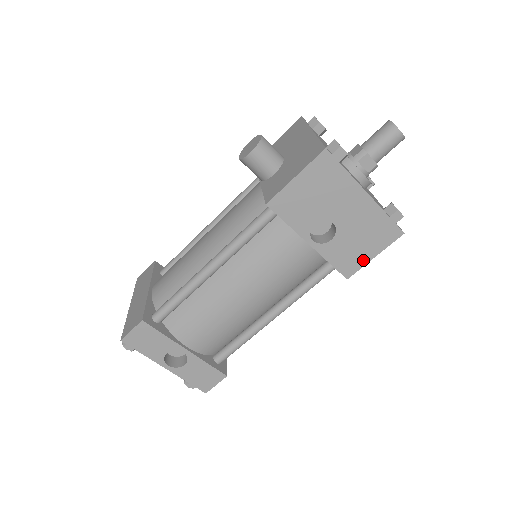
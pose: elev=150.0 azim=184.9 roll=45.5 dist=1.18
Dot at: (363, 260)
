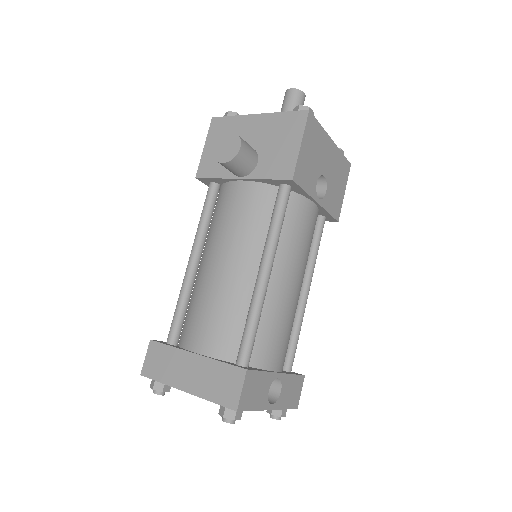
Dot at: (341, 199)
